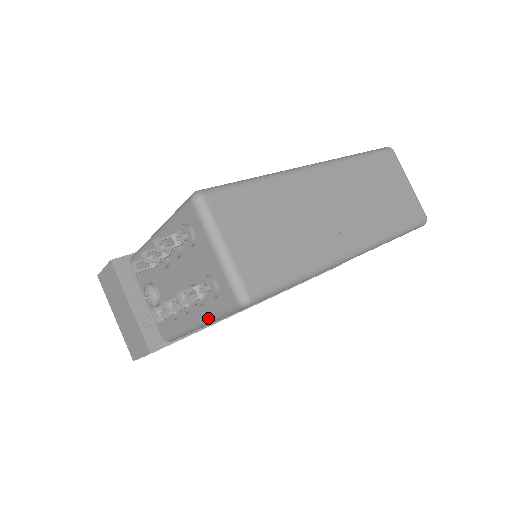
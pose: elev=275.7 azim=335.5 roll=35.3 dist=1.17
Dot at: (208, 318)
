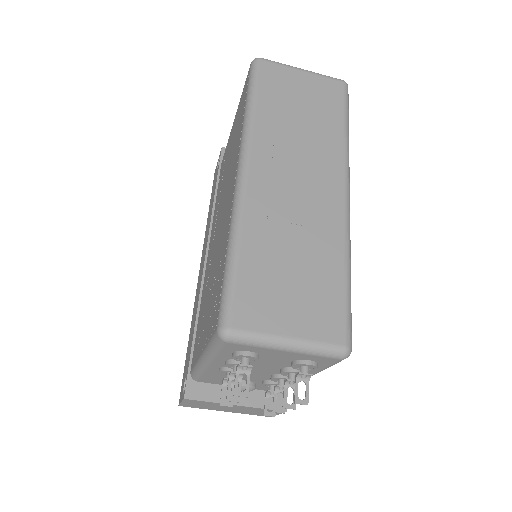
Dot at: occluded
